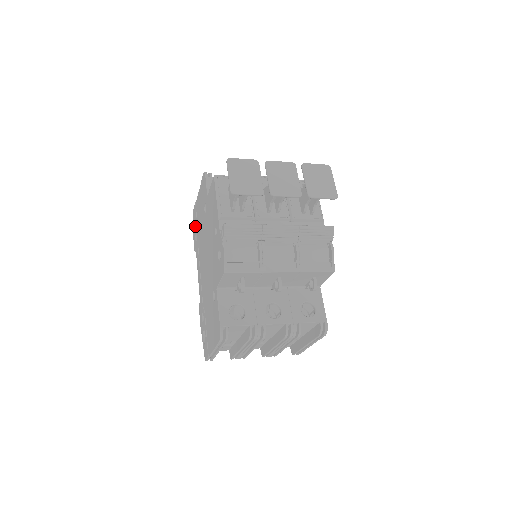
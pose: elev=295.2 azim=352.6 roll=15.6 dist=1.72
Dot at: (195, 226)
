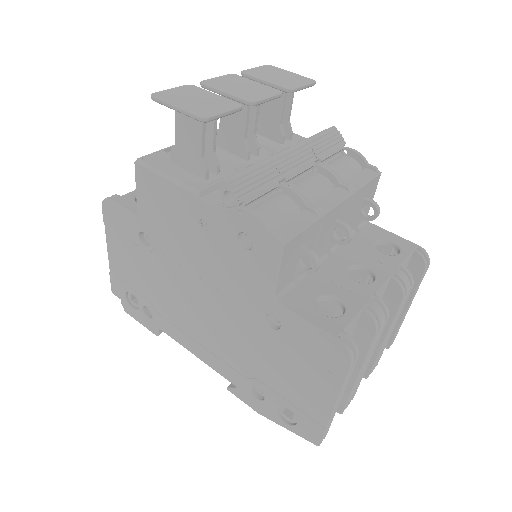
Dot at: (131, 305)
